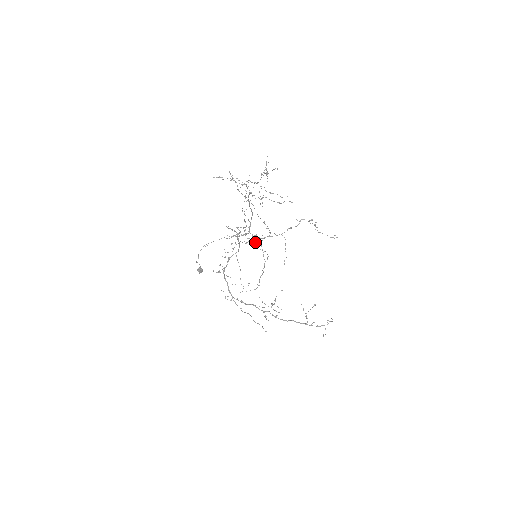
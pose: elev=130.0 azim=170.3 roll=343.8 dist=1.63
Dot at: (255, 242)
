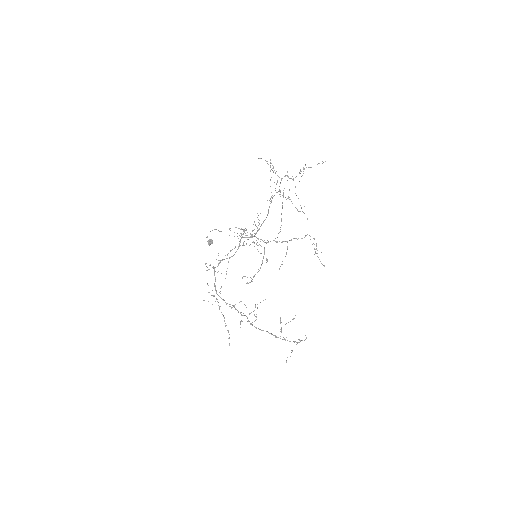
Dot at: (259, 244)
